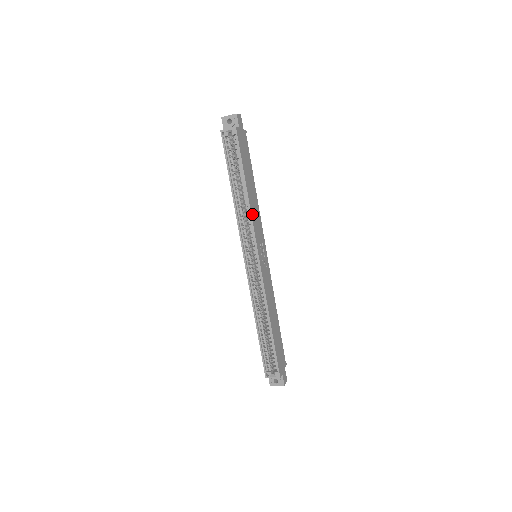
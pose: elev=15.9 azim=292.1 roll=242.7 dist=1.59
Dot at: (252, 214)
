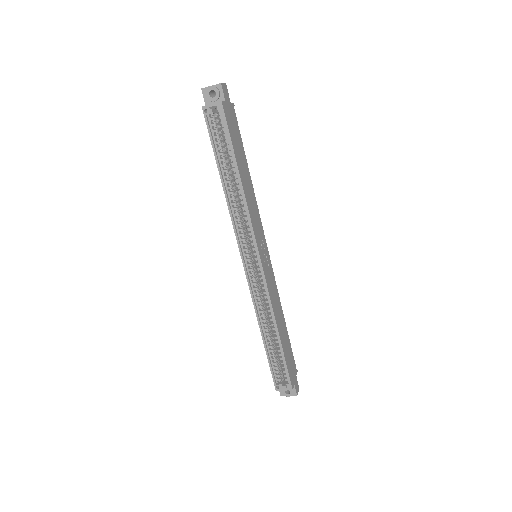
Dot at: (249, 209)
